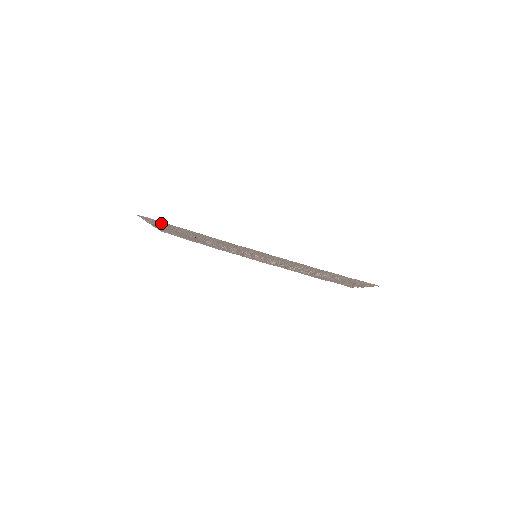
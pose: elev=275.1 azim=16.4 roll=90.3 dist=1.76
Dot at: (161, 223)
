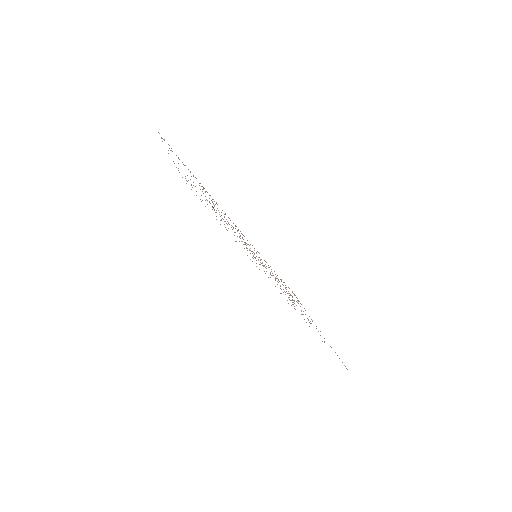
Dot at: occluded
